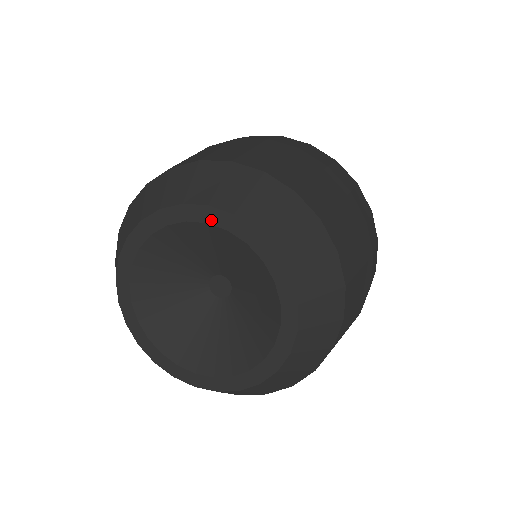
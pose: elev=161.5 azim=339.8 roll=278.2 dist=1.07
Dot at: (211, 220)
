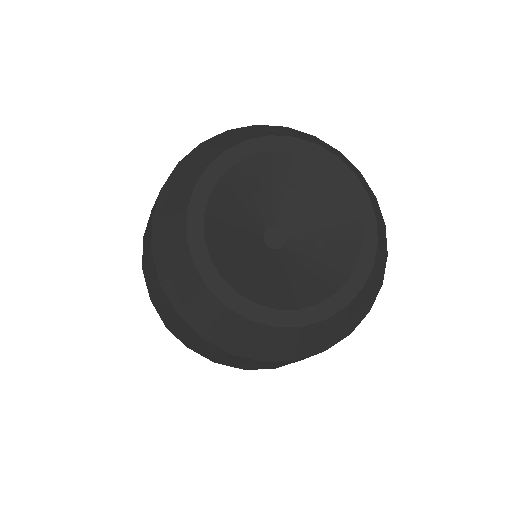
Dot at: (360, 202)
